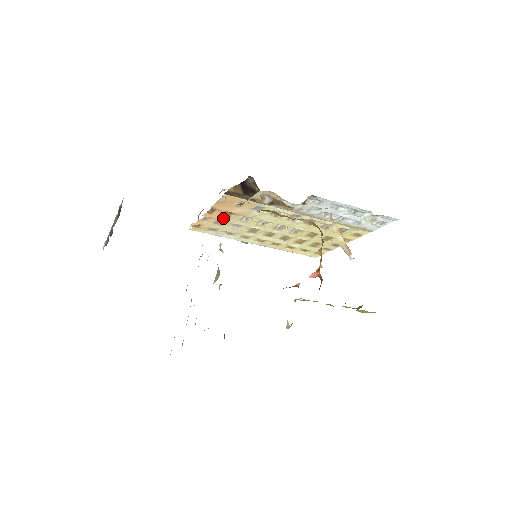
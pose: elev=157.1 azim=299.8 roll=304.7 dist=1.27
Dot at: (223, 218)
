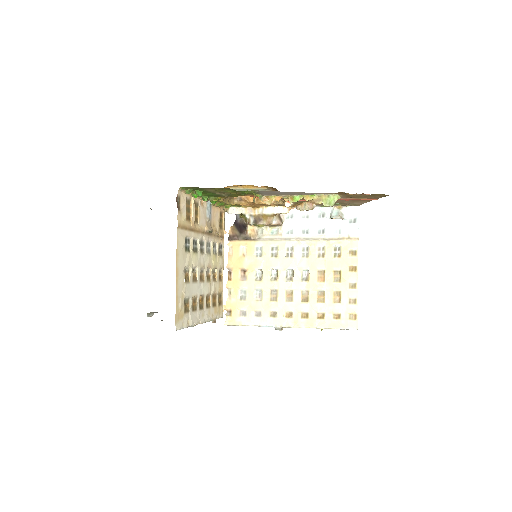
Dot at: (242, 284)
